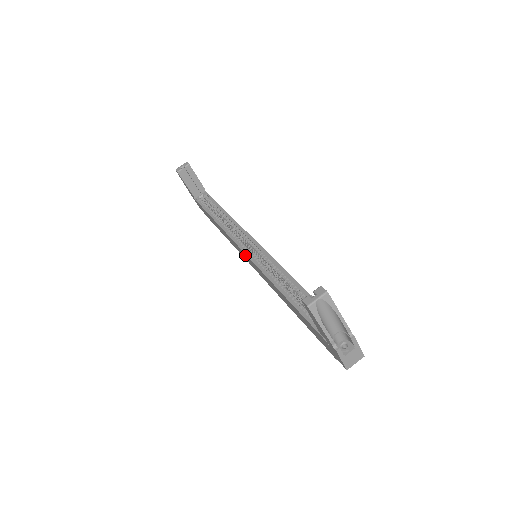
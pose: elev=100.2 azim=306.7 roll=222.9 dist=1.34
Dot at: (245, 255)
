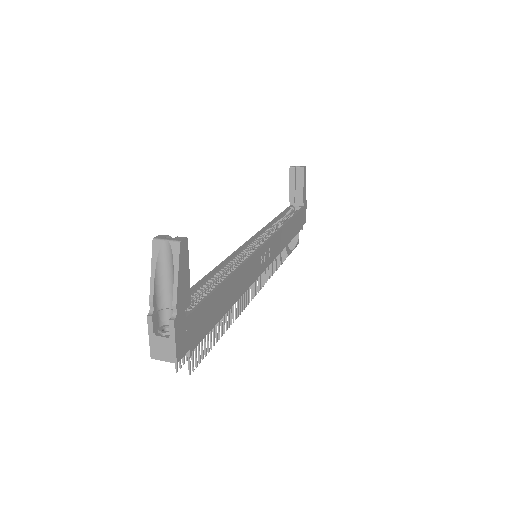
Dot at: occluded
